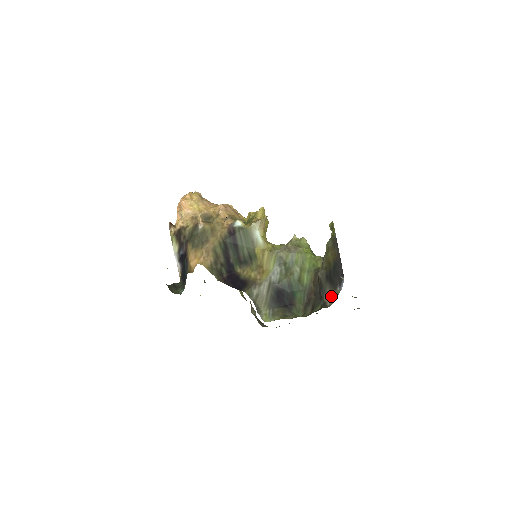
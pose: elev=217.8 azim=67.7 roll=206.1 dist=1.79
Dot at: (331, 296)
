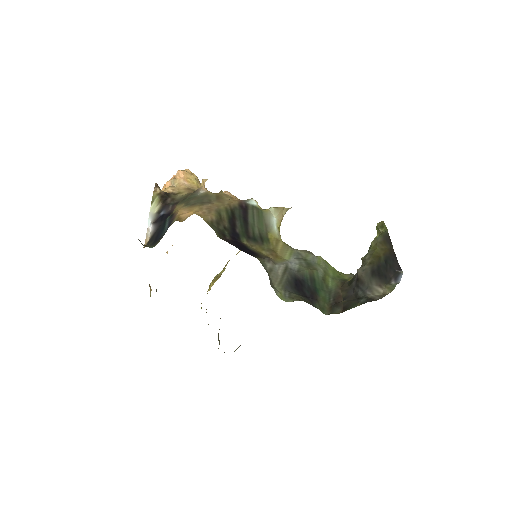
Dot at: (380, 291)
